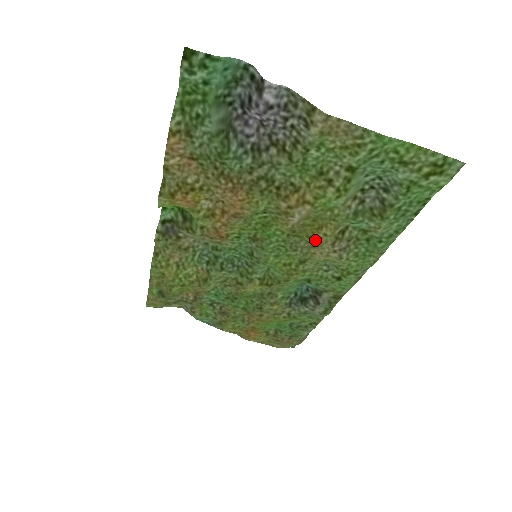
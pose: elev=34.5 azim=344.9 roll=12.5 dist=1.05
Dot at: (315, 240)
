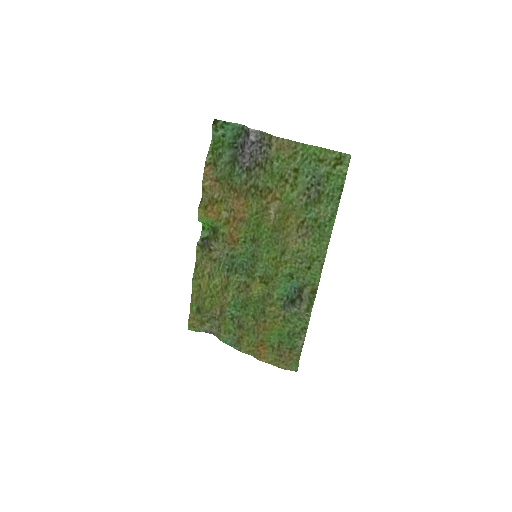
Dot at: (287, 230)
